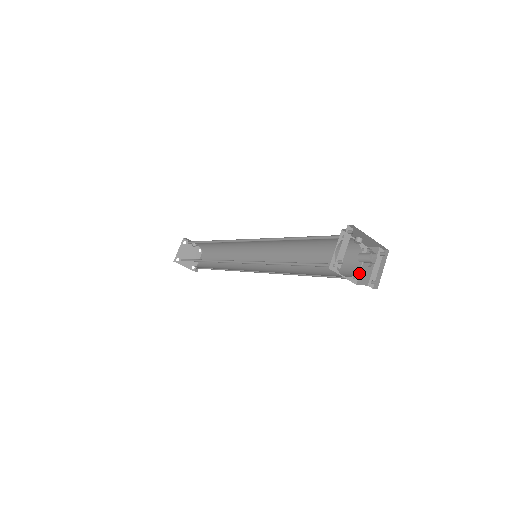
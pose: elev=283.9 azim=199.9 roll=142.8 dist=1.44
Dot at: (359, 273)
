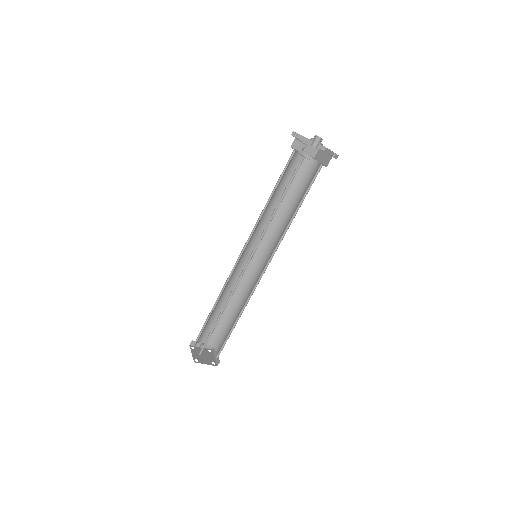
Dot at: occluded
